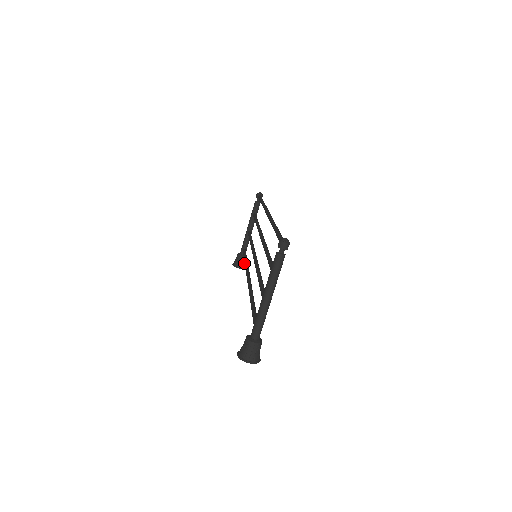
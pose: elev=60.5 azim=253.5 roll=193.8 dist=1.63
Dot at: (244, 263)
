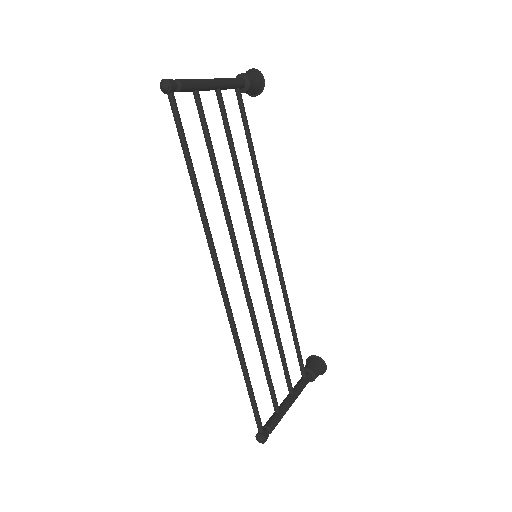
Dot at: (255, 89)
